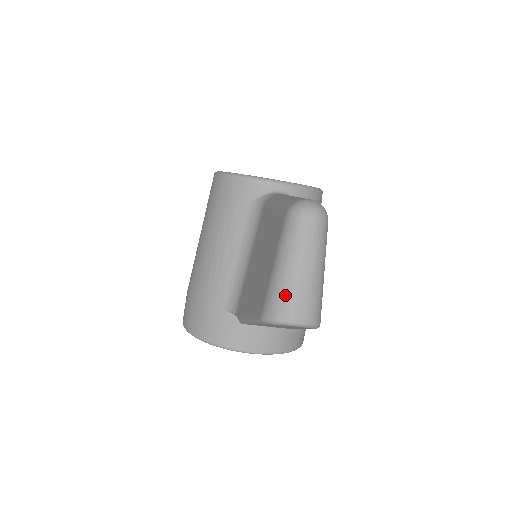
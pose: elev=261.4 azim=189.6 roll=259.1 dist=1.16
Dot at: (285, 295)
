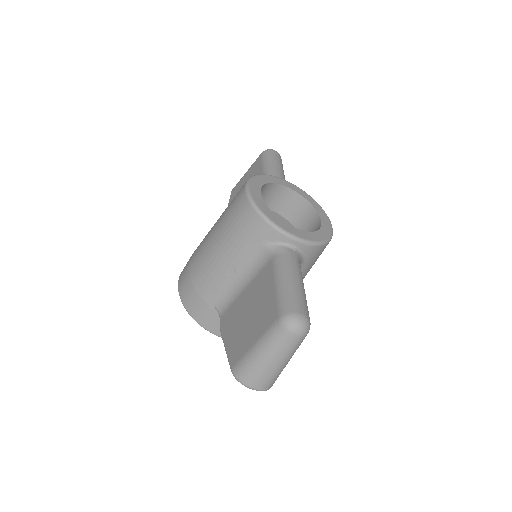
Dot at: (253, 372)
